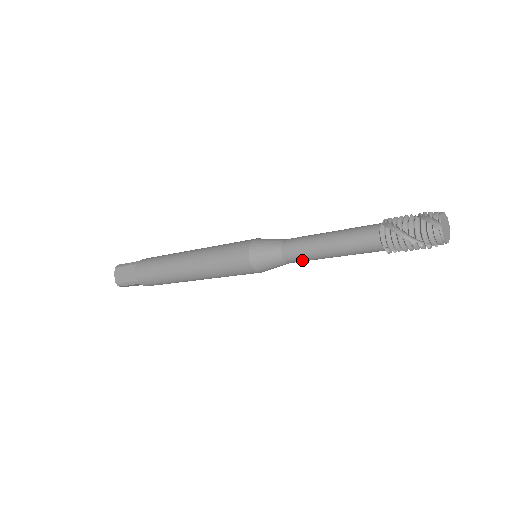
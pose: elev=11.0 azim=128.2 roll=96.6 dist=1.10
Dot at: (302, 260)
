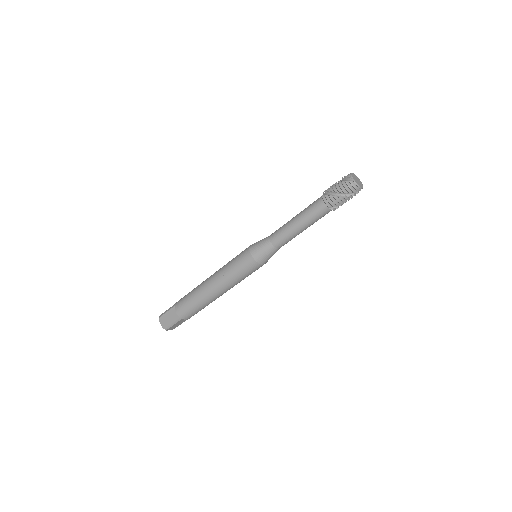
Dot at: (286, 242)
